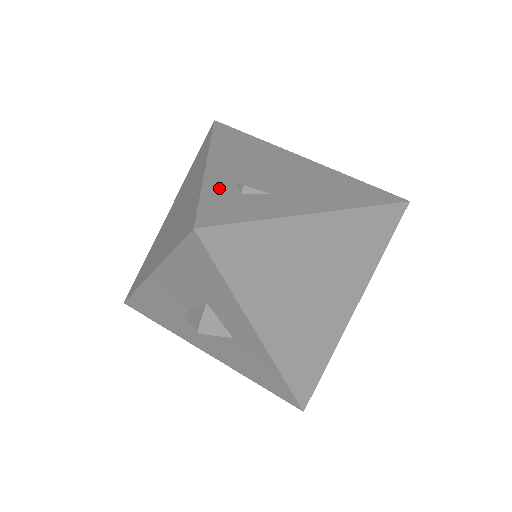
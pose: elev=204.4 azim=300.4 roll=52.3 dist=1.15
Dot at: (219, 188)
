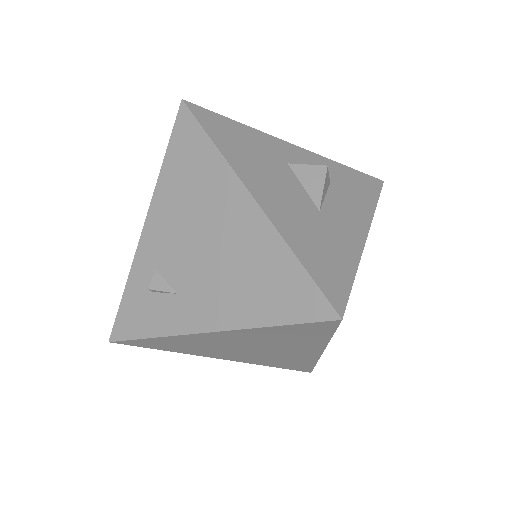
Dot at: (139, 281)
